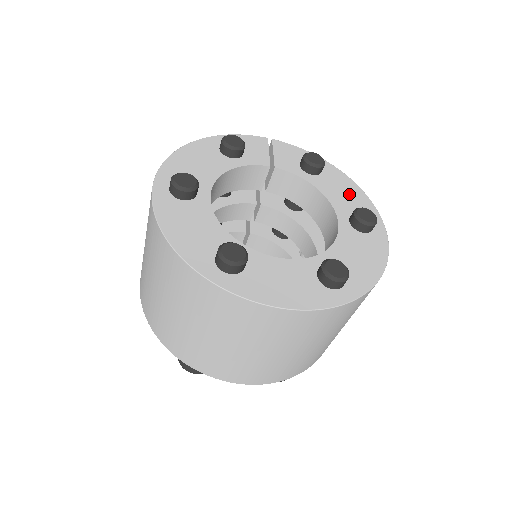
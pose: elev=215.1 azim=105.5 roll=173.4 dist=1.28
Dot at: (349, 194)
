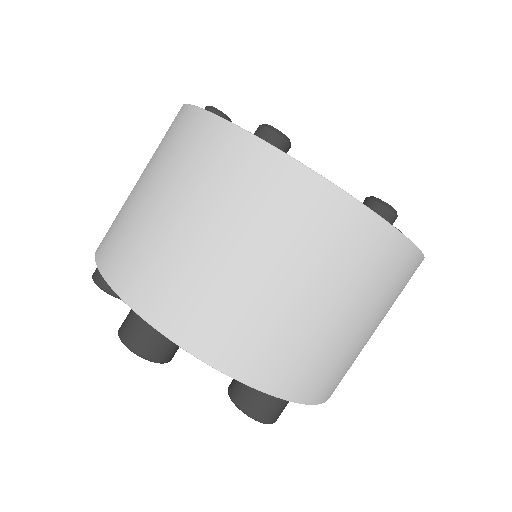
Dot at: occluded
